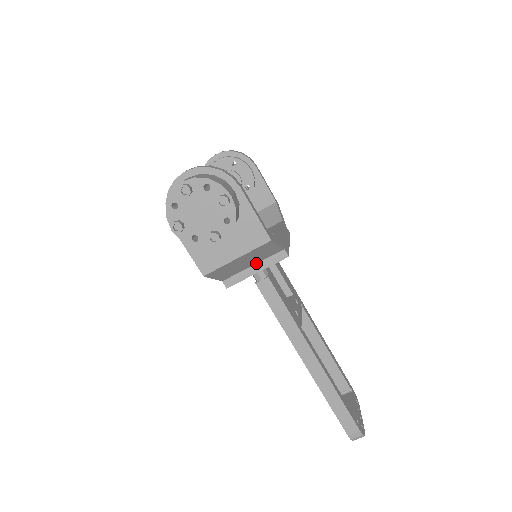
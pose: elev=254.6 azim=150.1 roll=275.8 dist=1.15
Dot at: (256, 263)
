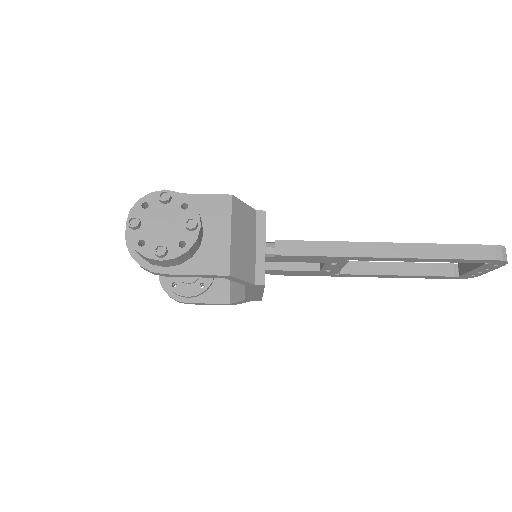
Dot at: (255, 243)
